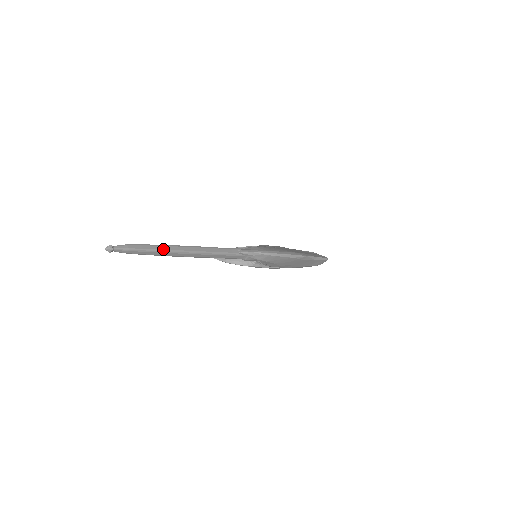
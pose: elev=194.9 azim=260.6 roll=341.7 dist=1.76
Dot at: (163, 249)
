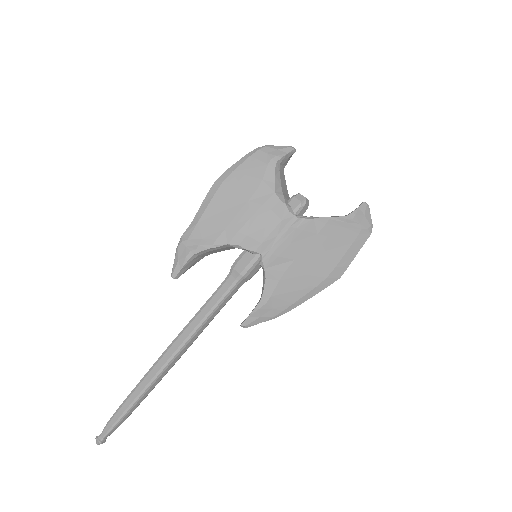
Dot at: occluded
